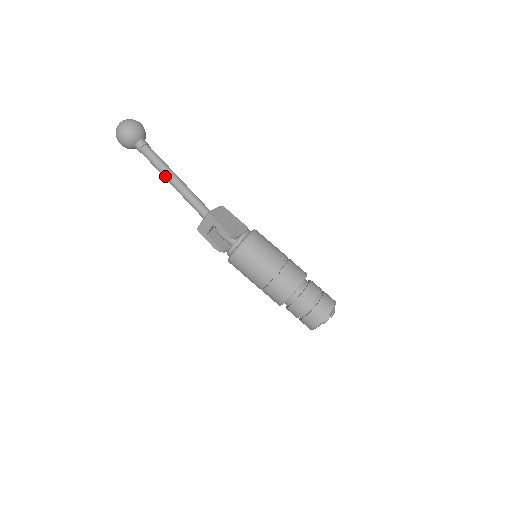
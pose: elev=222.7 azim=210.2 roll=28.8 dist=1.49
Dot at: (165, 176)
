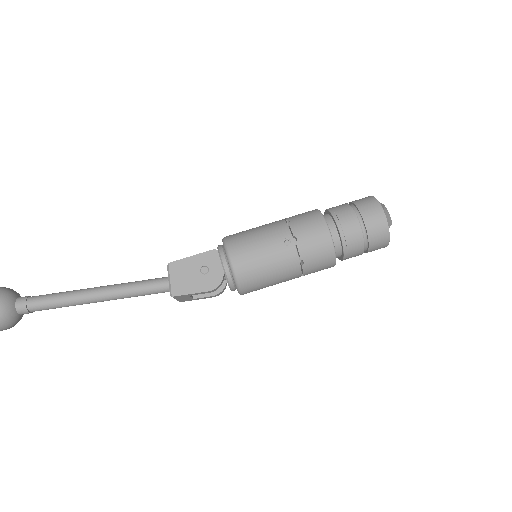
Dot at: occluded
